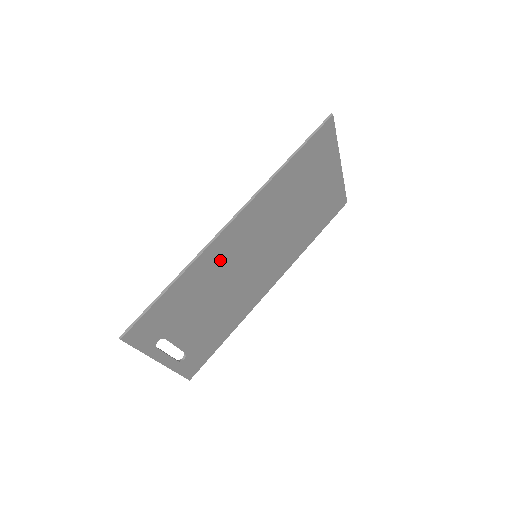
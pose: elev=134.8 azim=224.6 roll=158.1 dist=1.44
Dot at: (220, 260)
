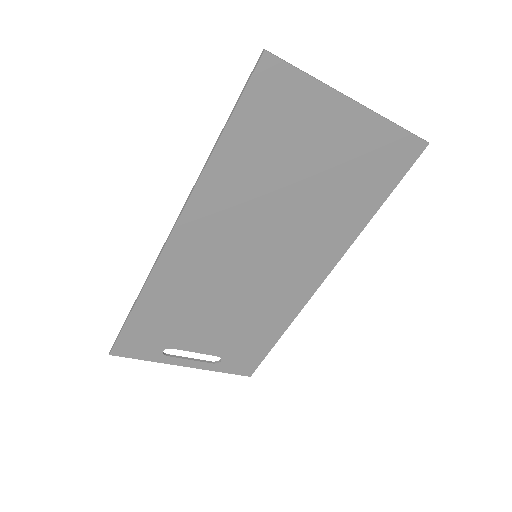
Dot at: (189, 273)
